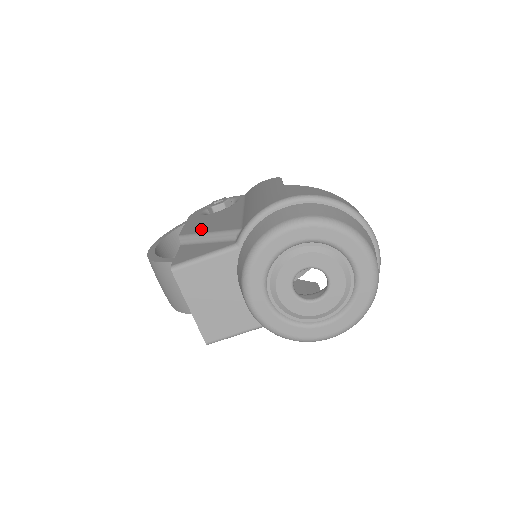
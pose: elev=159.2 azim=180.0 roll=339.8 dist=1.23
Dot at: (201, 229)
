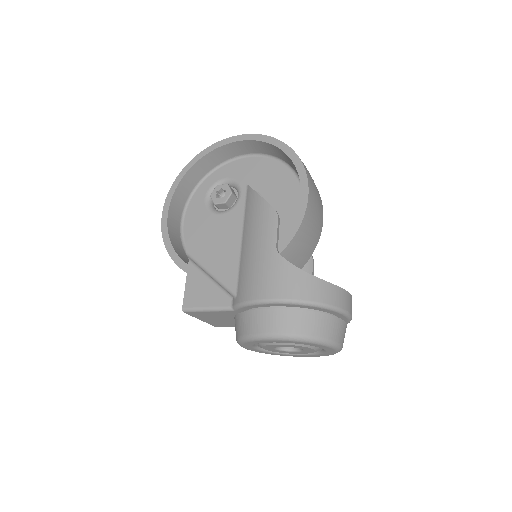
Dot at: (204, 256)
